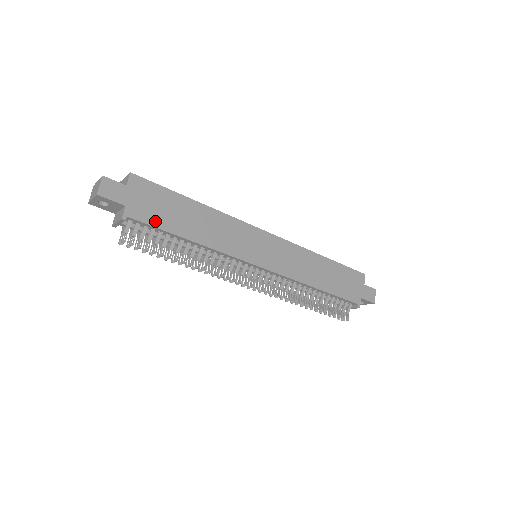
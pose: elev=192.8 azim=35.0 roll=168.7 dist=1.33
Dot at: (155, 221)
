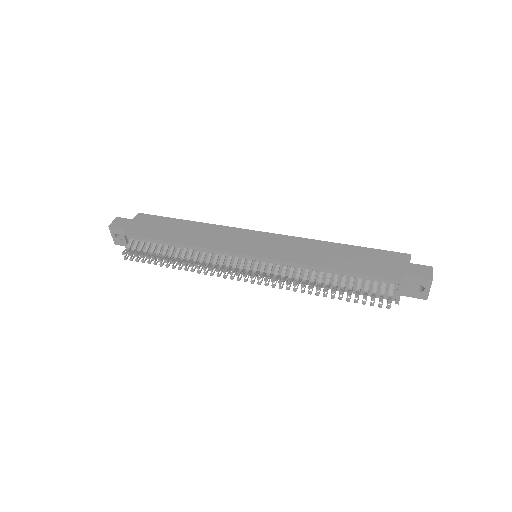
Dot at: (149, 235)
